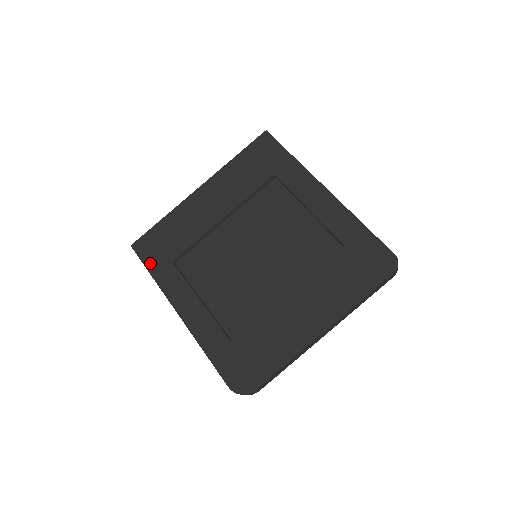
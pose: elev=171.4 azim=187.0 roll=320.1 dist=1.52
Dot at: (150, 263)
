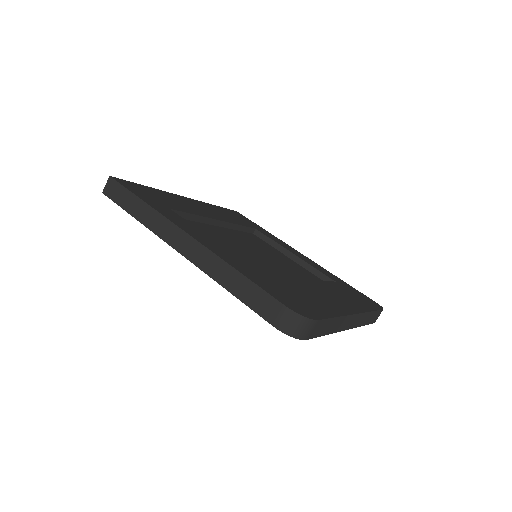
Dot at: (140, 195)
